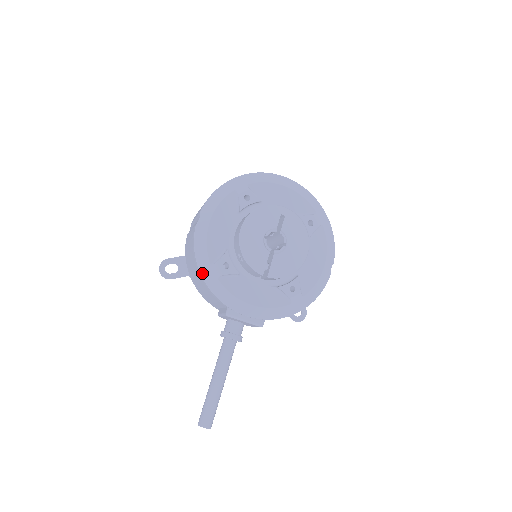
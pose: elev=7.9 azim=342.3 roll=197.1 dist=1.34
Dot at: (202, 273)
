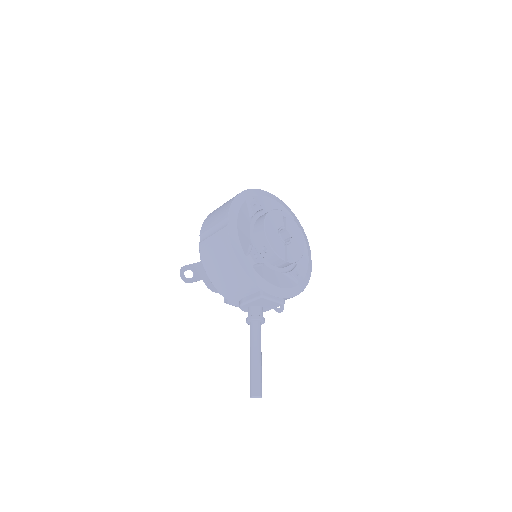
Dot at: (241, 263)
